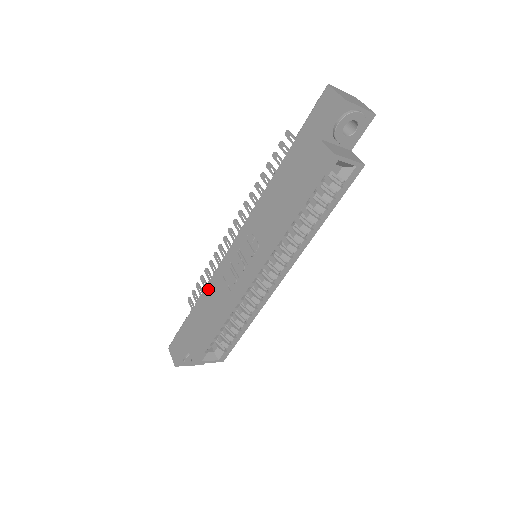
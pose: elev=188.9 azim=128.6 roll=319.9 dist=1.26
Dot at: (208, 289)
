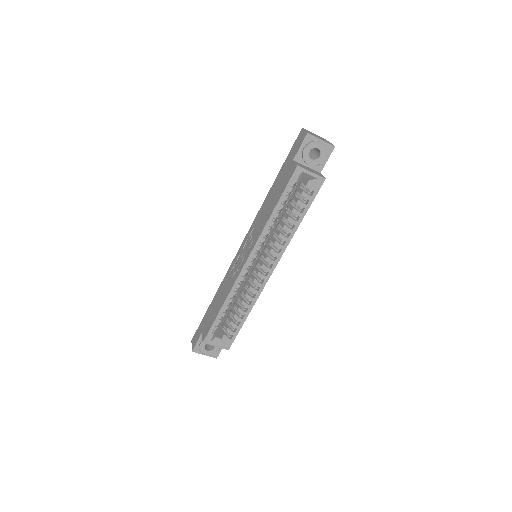
Dot at: (222, 284)
